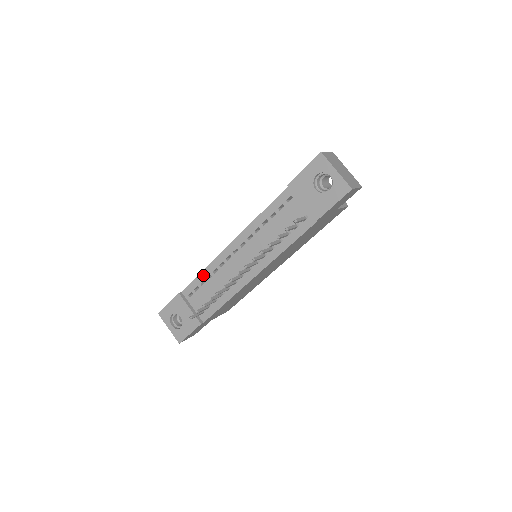
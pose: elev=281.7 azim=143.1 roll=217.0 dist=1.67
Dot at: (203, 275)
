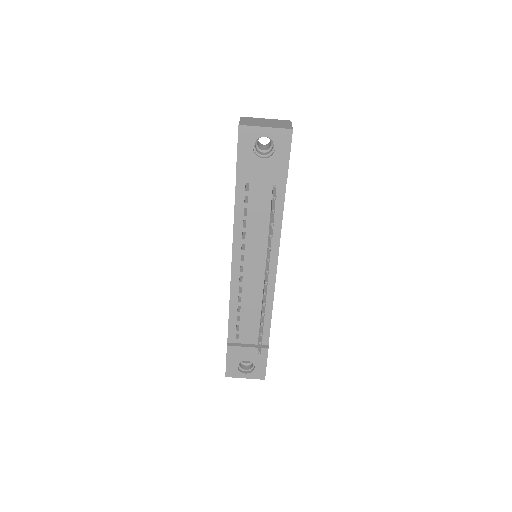
Dot at: (232, 313)
